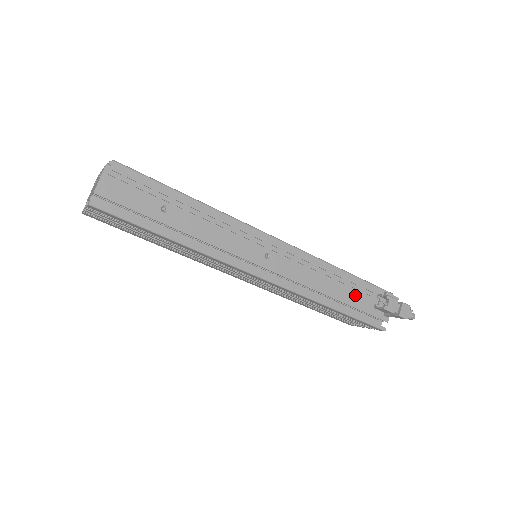
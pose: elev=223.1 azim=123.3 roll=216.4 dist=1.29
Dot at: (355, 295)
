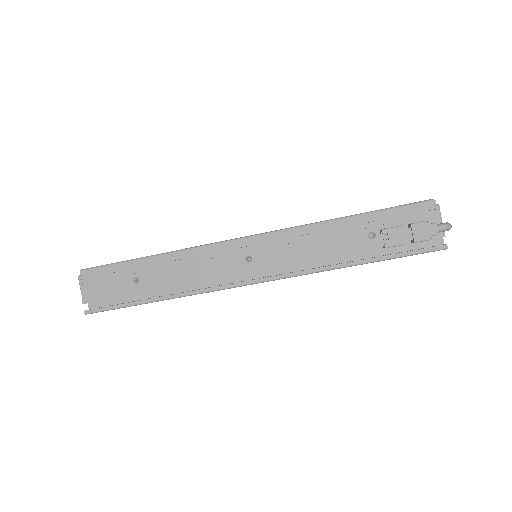
Dot at: (377, 234)
